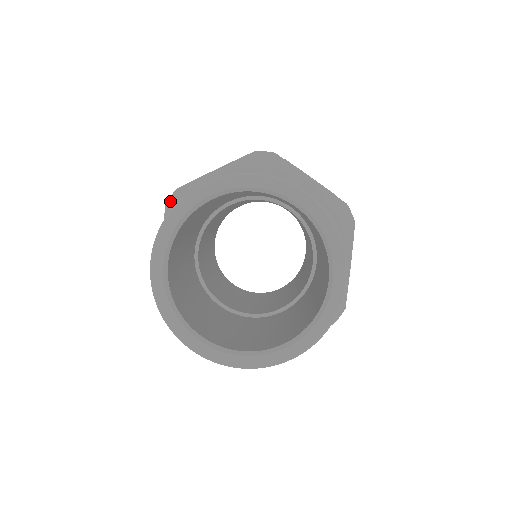
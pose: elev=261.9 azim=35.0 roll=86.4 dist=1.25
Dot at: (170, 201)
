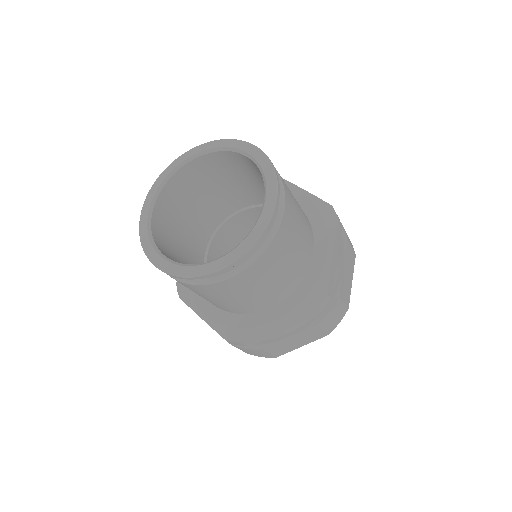
Dot at: (179, 292)
